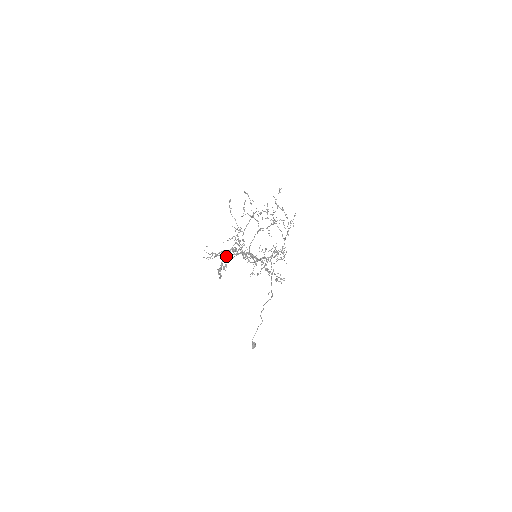
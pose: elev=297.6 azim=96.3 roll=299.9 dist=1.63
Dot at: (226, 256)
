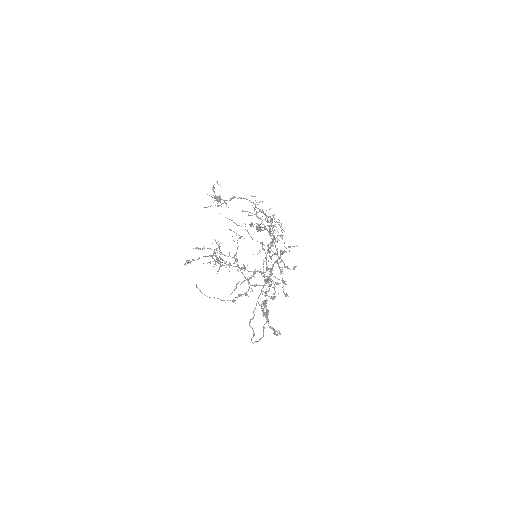
Dot at: occluded
